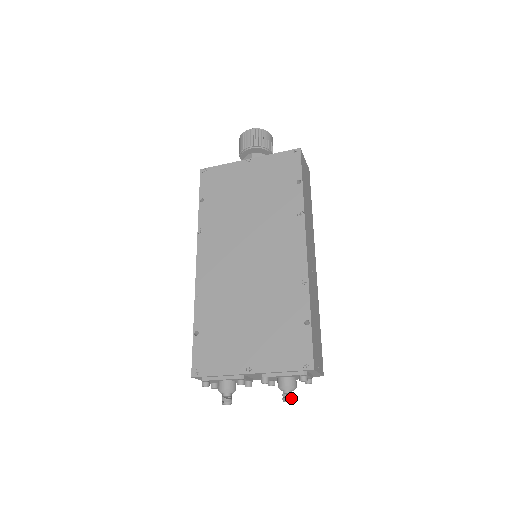
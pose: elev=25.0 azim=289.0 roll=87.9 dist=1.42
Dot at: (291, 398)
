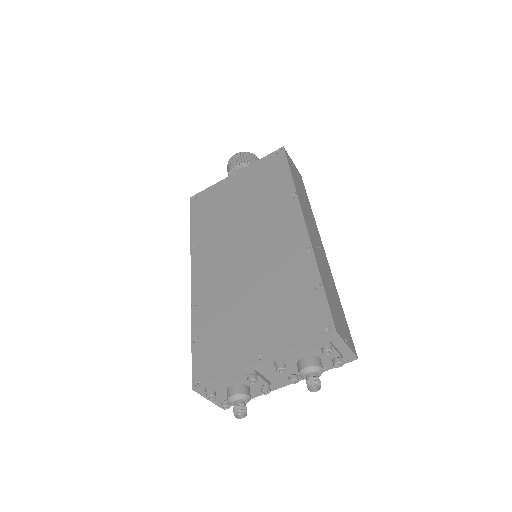
Dot at: (318, 382)
